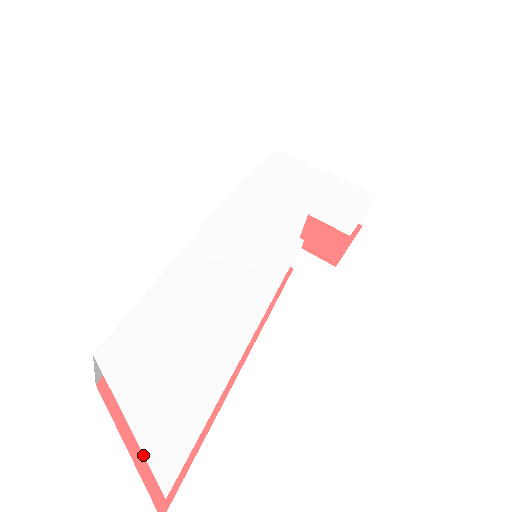
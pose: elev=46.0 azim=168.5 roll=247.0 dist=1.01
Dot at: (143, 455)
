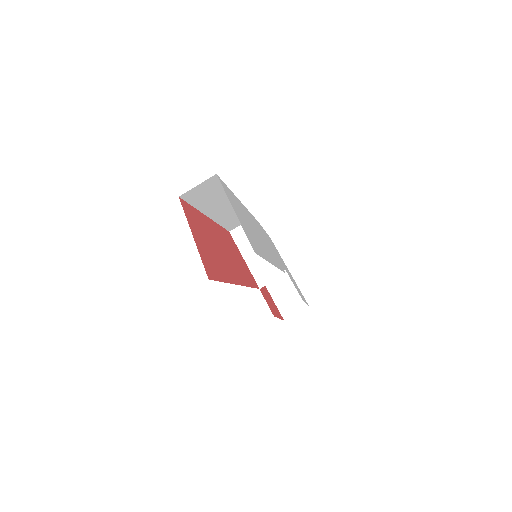
Dot at: (200, 248)
